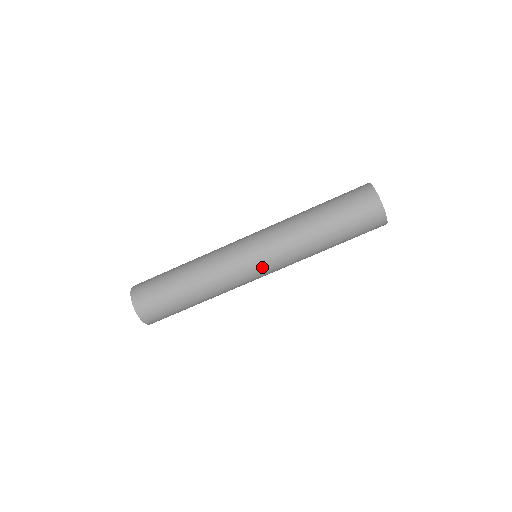
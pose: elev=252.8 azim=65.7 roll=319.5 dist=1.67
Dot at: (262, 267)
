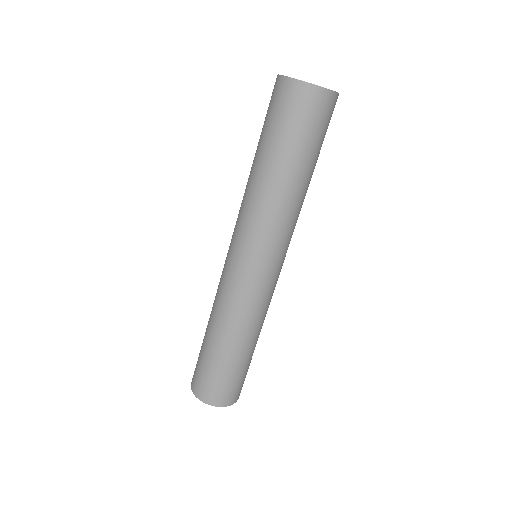
Dot at: (283, 262)
